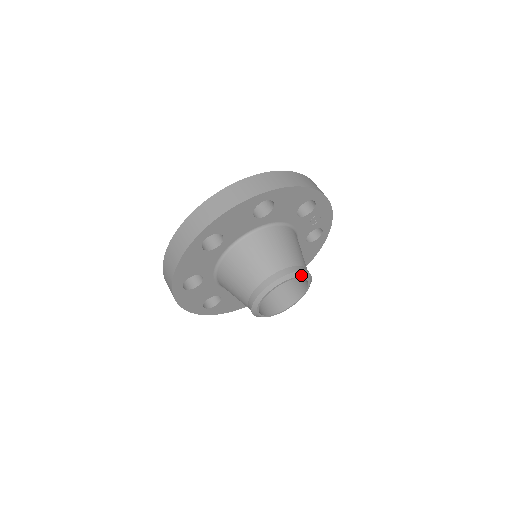
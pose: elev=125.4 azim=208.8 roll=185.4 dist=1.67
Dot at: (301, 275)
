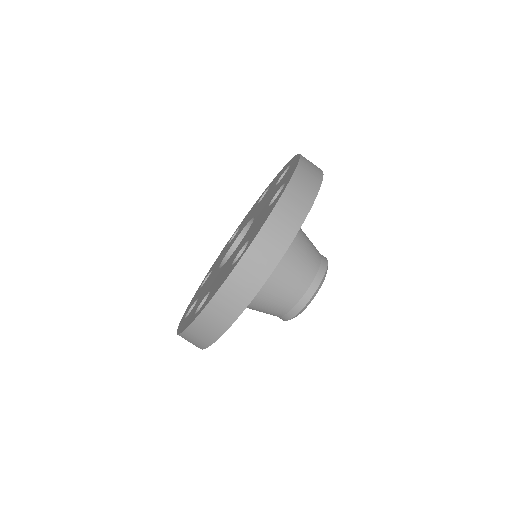
Dot at: (307, 305)
